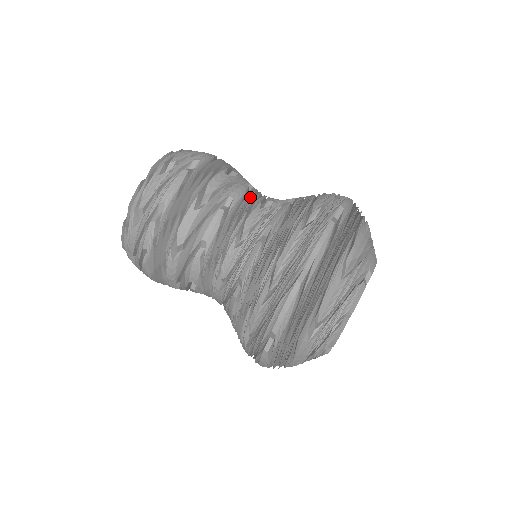
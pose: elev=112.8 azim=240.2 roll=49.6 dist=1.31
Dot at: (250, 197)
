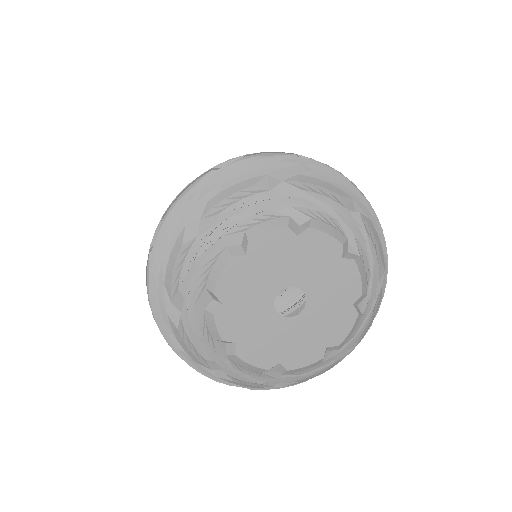
Dot at: occluded
